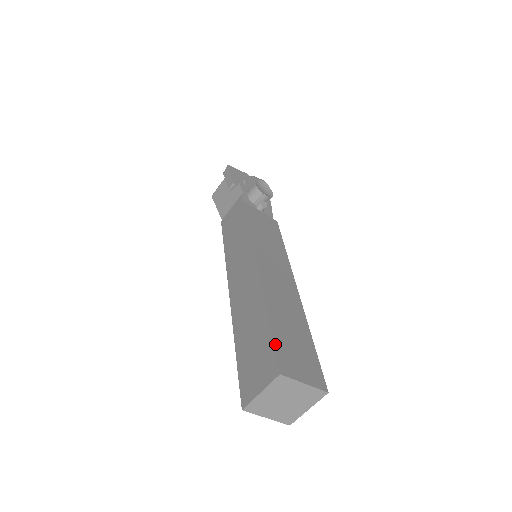
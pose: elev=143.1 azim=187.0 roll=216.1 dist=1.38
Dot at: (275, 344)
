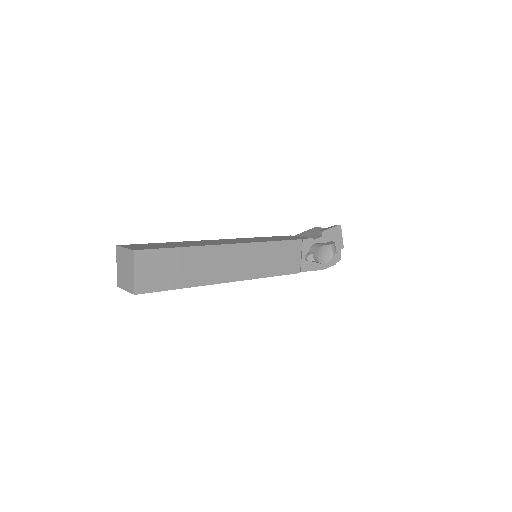
Dot at: (159, 250)
